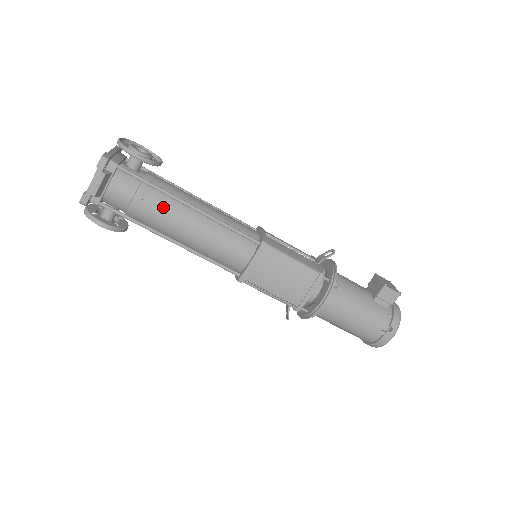
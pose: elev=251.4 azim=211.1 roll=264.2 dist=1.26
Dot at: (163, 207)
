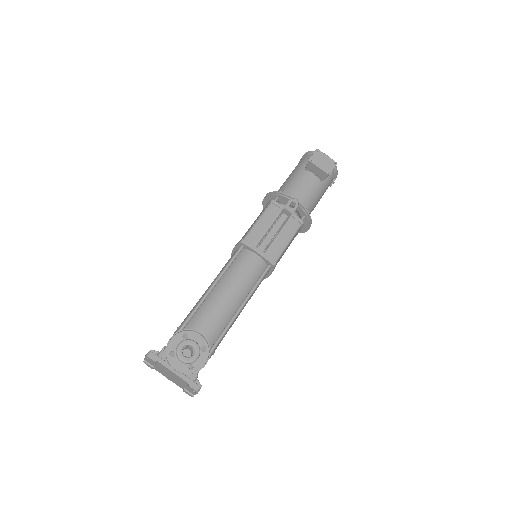
Dot at: (223, 337)
